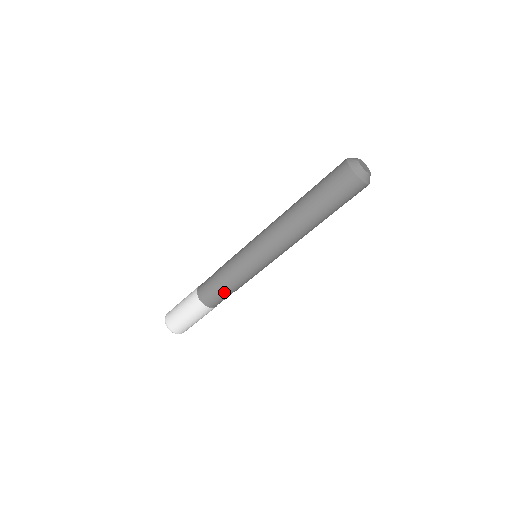
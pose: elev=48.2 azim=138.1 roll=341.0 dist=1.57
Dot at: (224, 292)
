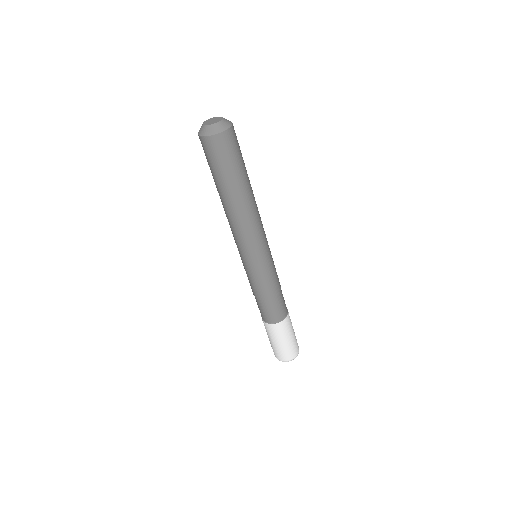
Dot at: (278, 299)
